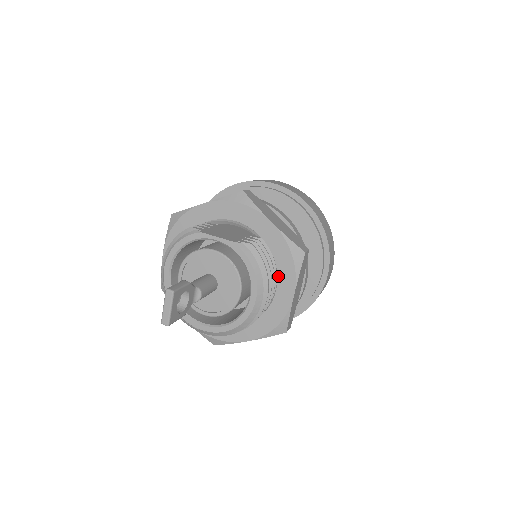
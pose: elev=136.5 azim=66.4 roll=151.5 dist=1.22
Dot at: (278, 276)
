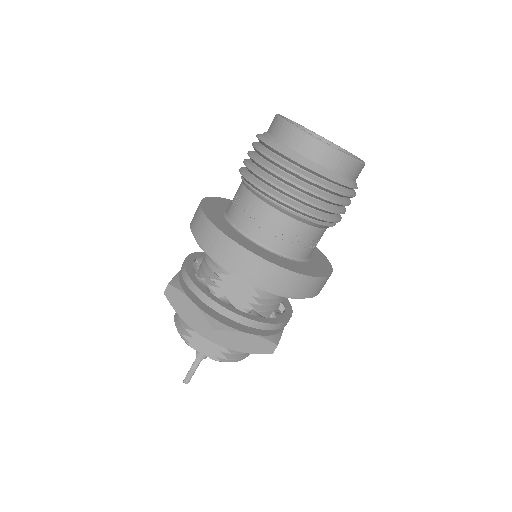
Dot at: occluded
